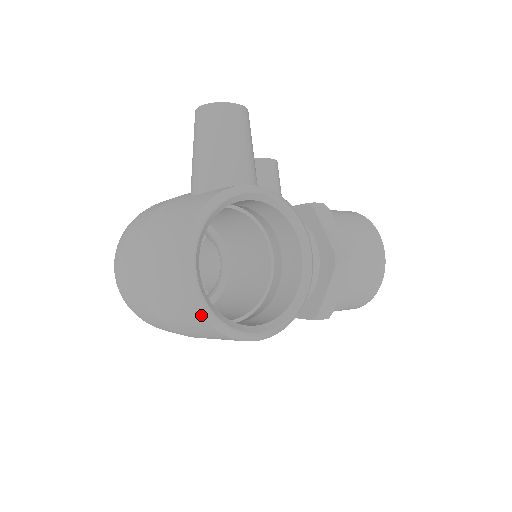
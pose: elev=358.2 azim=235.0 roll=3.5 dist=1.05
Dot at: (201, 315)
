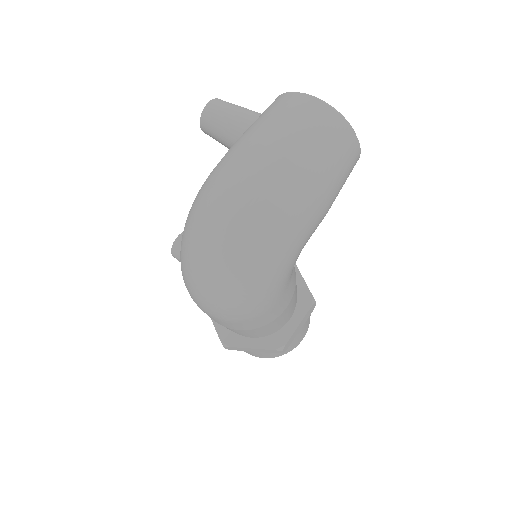
Dot at: (342, 117)
